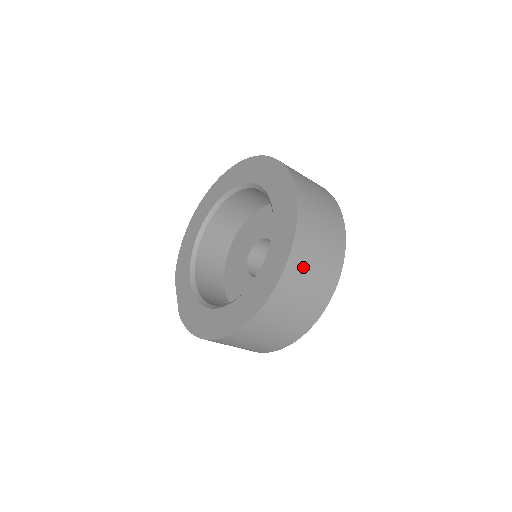
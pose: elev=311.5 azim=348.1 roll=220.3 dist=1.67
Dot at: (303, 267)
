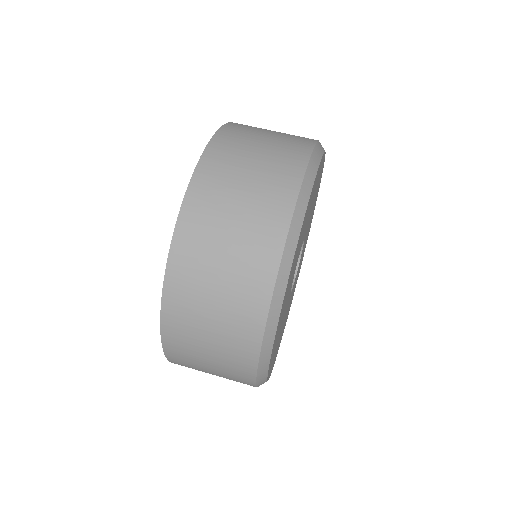
Dot at: (204, 237)
